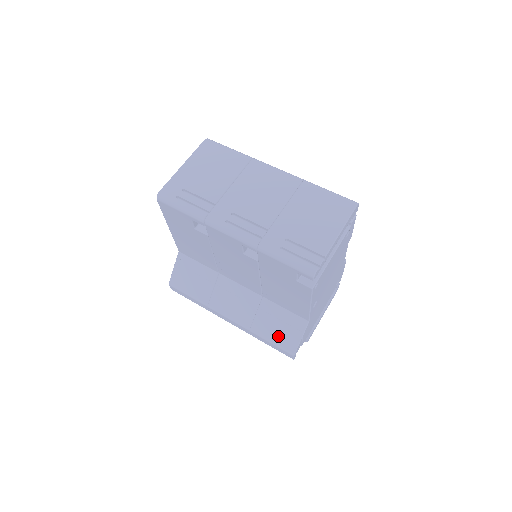
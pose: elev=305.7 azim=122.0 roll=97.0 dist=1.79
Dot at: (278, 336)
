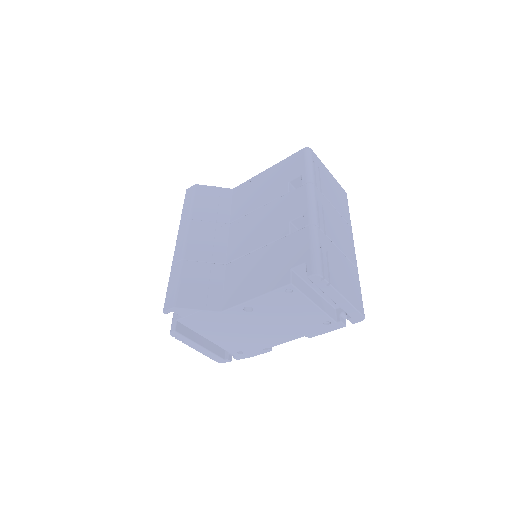
Dot at: (190, 287)
